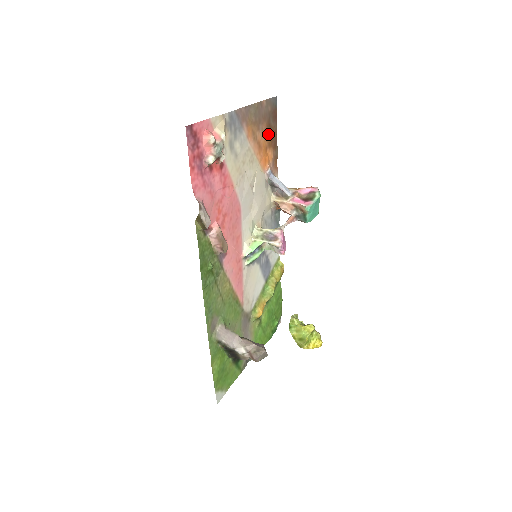
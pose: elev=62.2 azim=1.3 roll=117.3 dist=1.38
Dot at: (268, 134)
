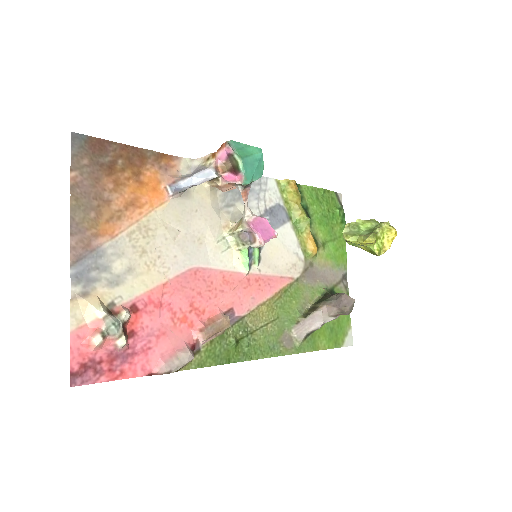
Dot at: (121, 173)
